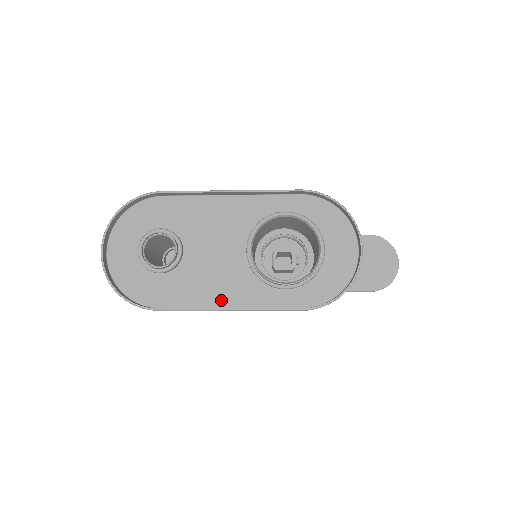
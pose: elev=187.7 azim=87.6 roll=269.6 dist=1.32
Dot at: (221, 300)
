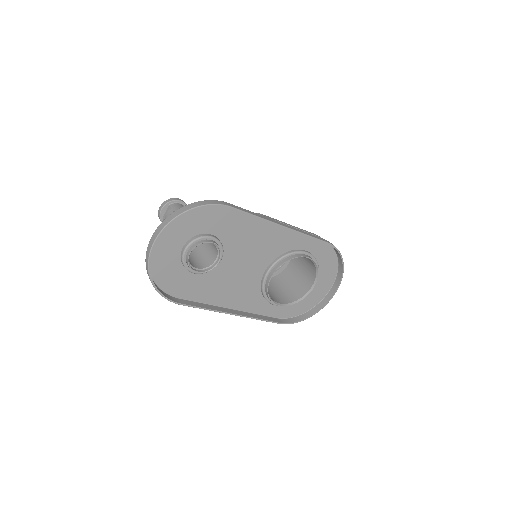
Dot at: (228, 302)
